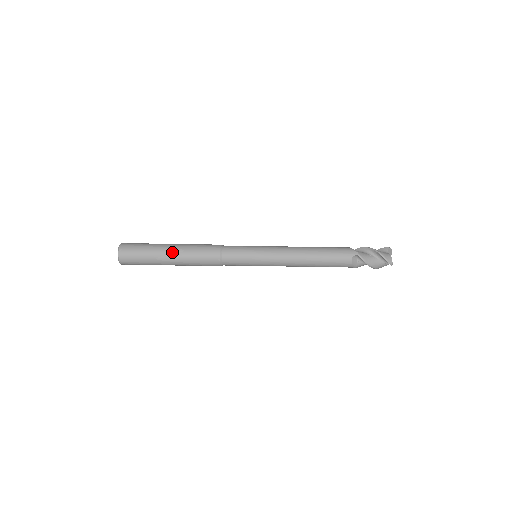
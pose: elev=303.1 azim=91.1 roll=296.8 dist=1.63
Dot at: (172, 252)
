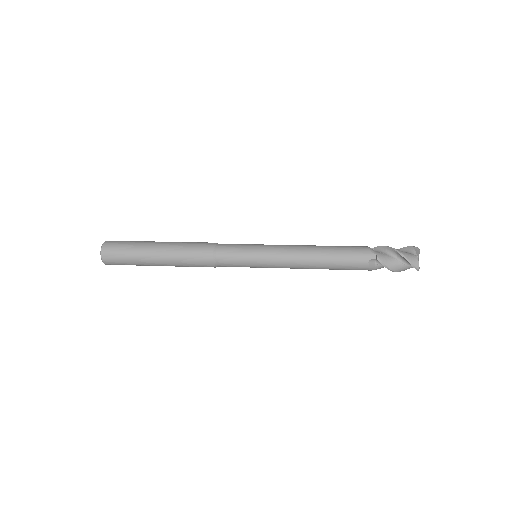
Dot at: (159, 254)
